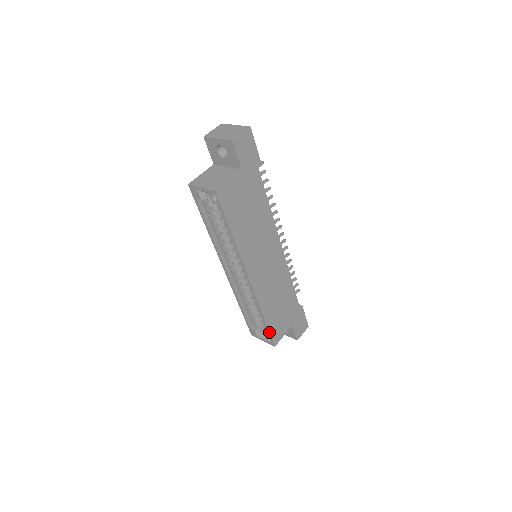
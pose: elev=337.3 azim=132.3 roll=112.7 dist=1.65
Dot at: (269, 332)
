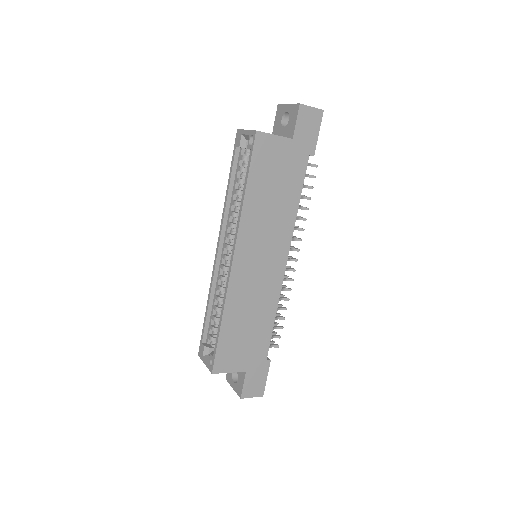
Dot at: (217, 347)
